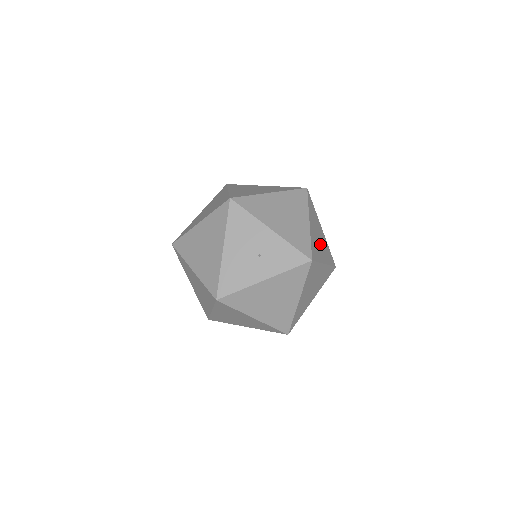
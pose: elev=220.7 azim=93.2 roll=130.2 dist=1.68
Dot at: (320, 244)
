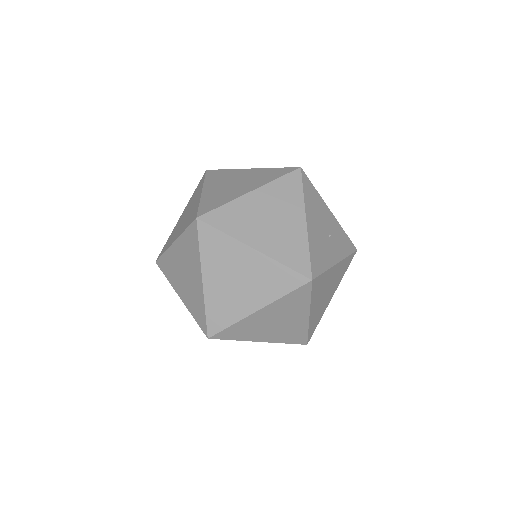
Dot at: occluded
